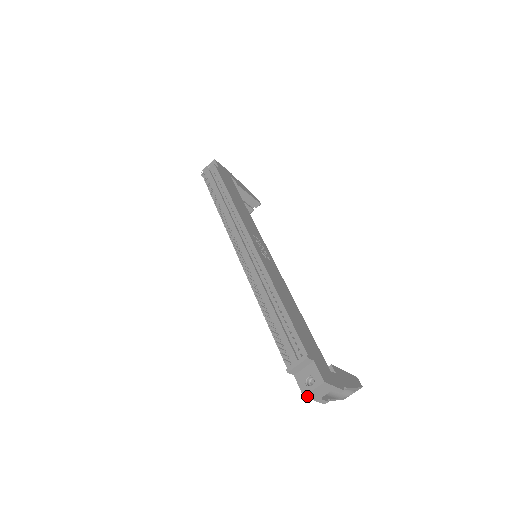
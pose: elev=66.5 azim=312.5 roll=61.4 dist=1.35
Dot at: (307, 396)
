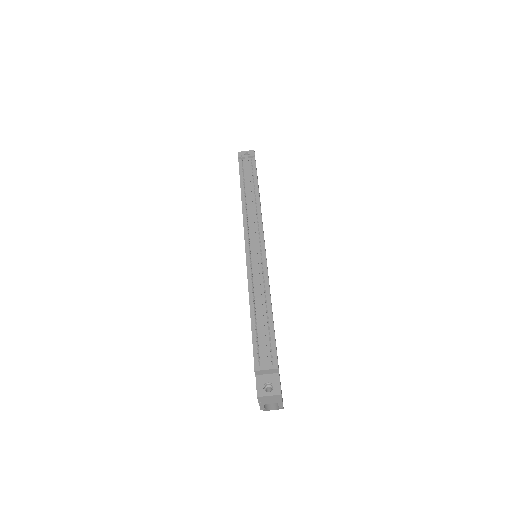
Dot at: (259, 398)
